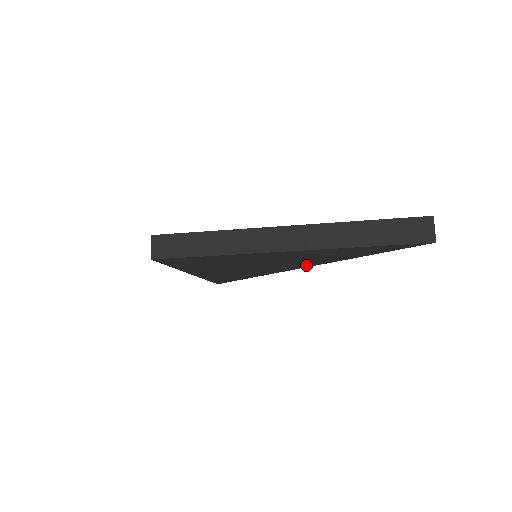
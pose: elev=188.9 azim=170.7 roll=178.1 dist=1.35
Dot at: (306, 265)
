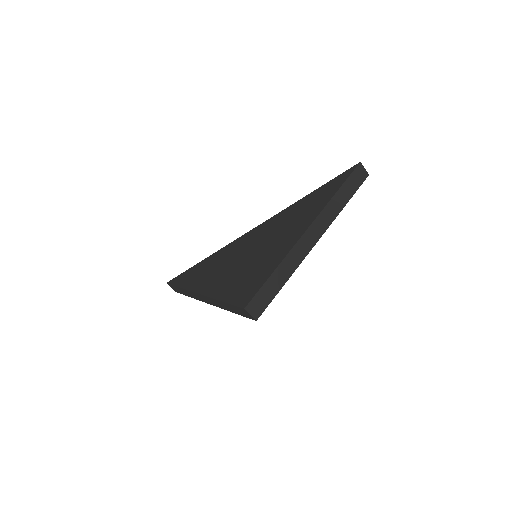
Dot at: occluded
